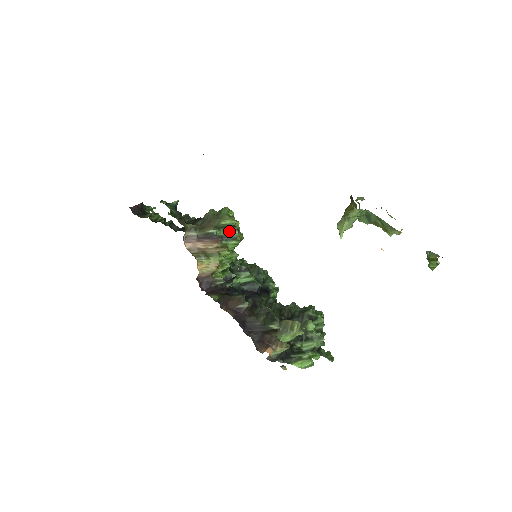
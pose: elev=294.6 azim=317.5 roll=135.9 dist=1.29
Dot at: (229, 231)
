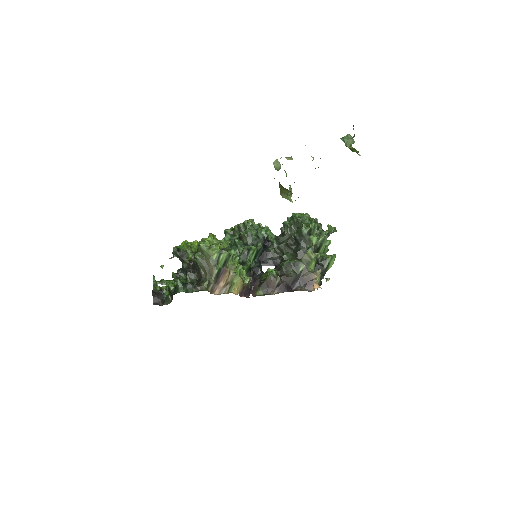
Dot at: (223, 257)
